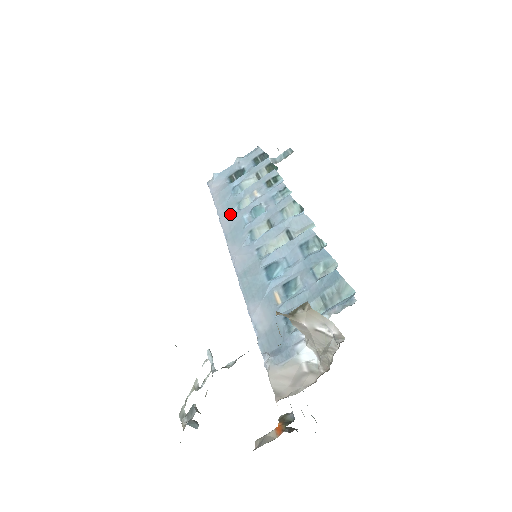
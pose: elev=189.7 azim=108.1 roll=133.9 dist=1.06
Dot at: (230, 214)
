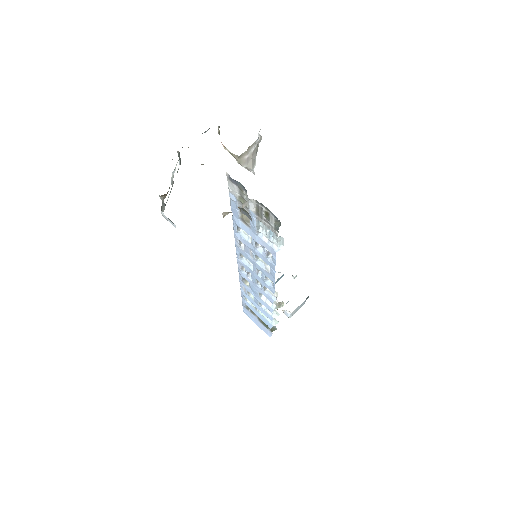
Dot at: occluded
